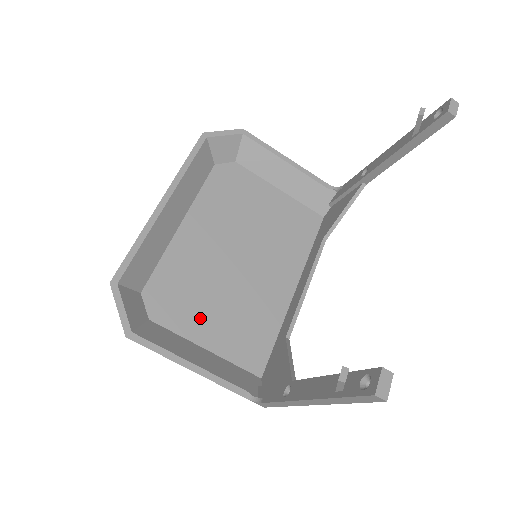
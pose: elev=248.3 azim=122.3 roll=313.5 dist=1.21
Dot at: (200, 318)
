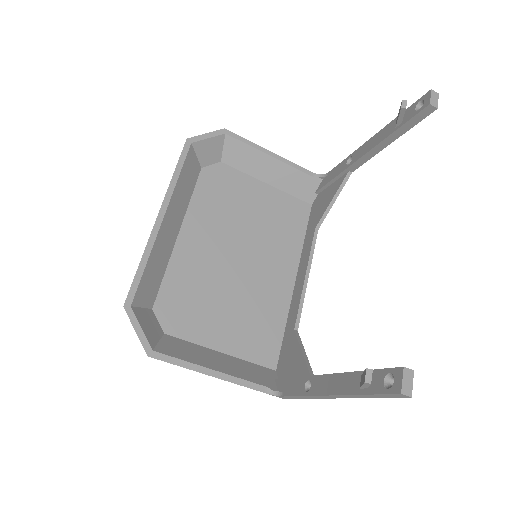
Dot at: (211, 324)
